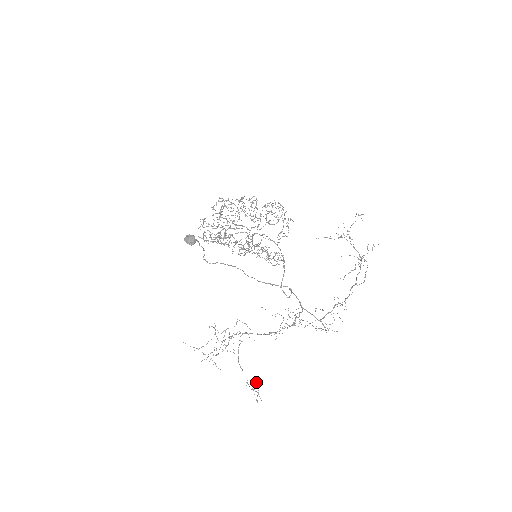
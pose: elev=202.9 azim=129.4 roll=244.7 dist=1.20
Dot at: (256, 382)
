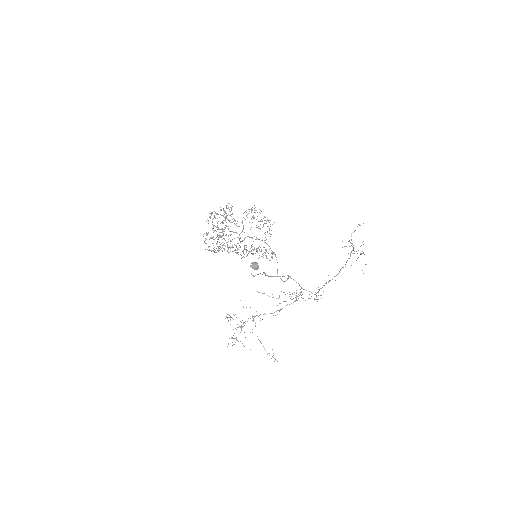
Dot at: (272, 349)
